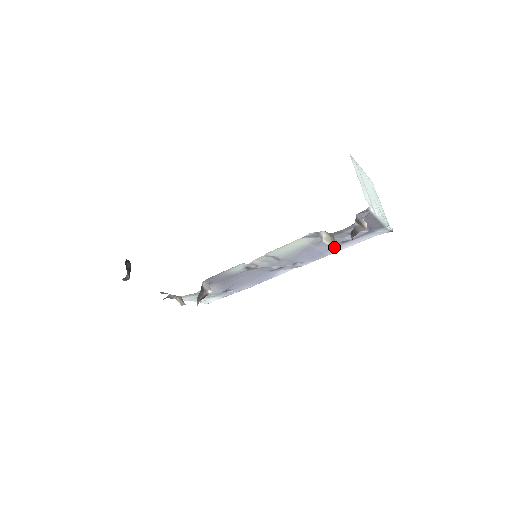
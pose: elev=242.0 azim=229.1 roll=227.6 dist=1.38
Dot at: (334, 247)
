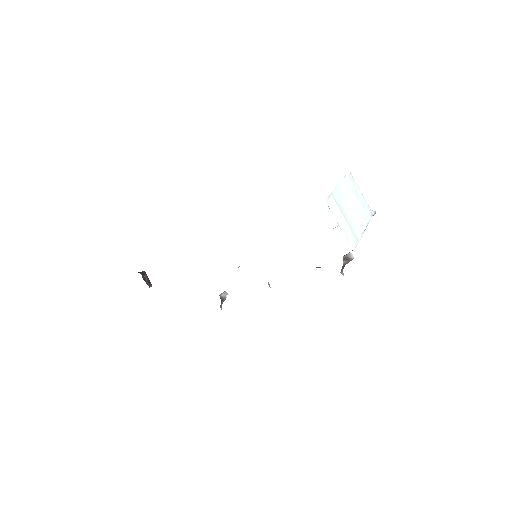
Dot at: occluded
